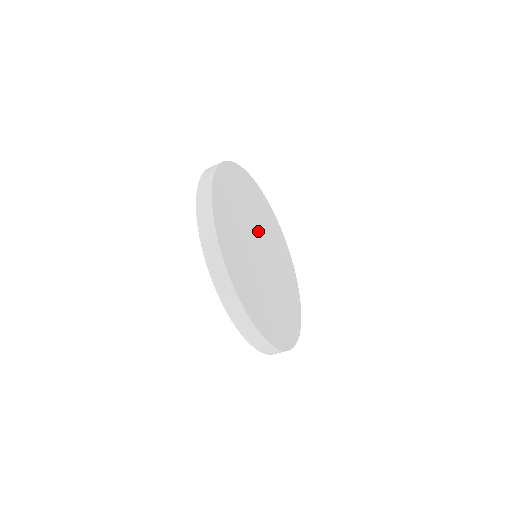
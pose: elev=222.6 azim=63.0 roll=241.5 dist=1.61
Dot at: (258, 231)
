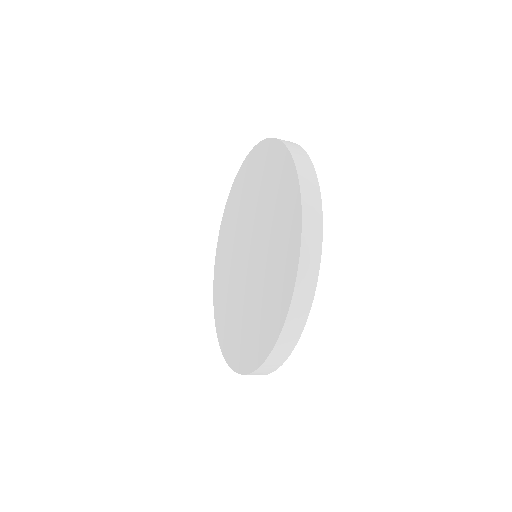
Dot at: occluded
